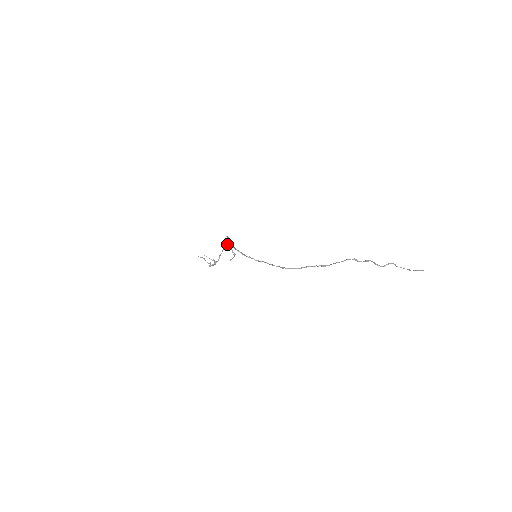
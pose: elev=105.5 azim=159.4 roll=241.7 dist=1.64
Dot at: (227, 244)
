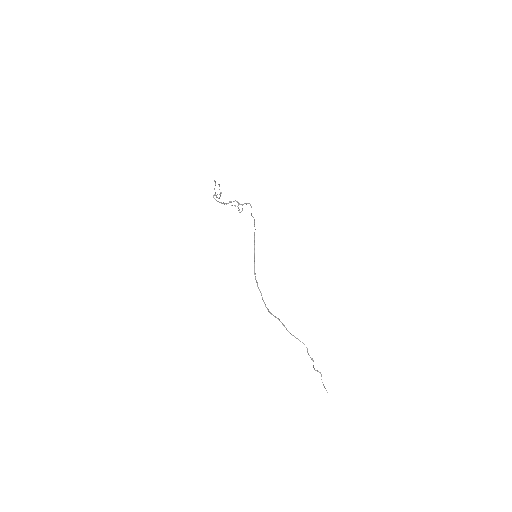
Dot at: occluded
